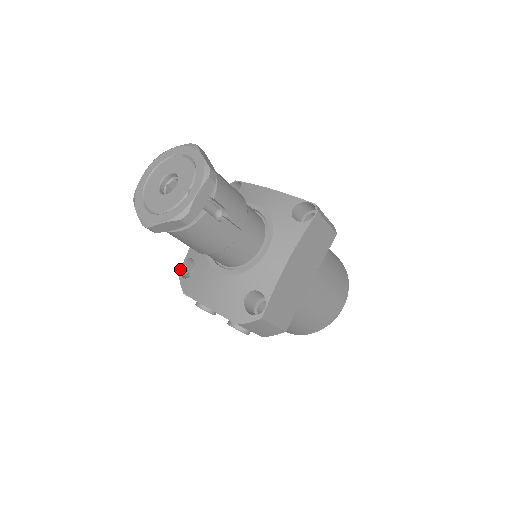
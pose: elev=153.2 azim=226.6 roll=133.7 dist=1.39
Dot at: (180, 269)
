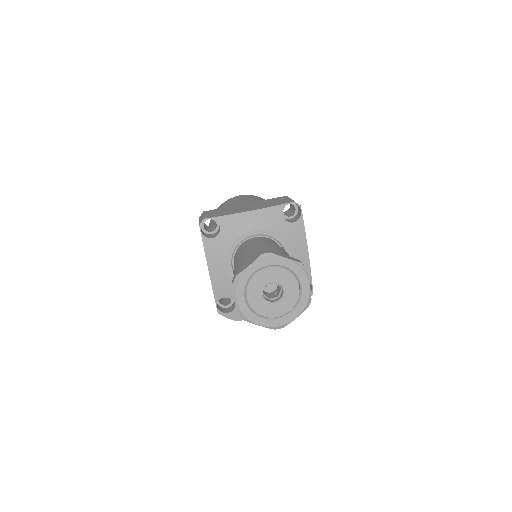
Dot at: (217, 310)
